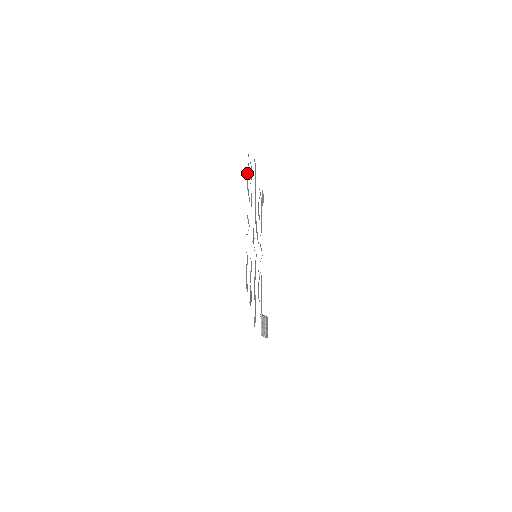
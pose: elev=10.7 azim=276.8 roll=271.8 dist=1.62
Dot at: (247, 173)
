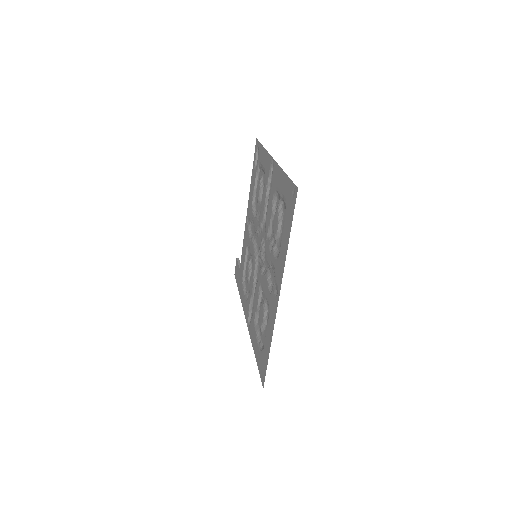
Dot at: (279, 225)
